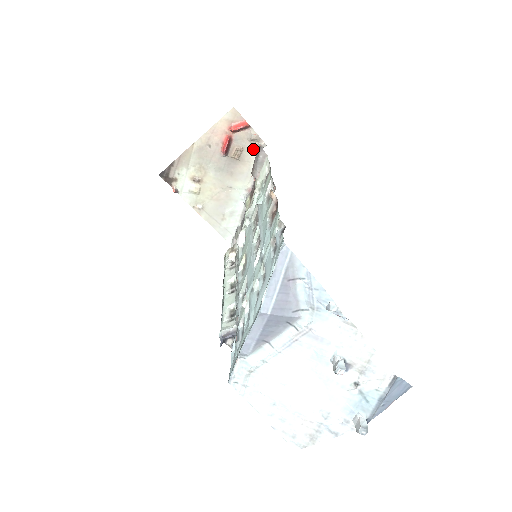
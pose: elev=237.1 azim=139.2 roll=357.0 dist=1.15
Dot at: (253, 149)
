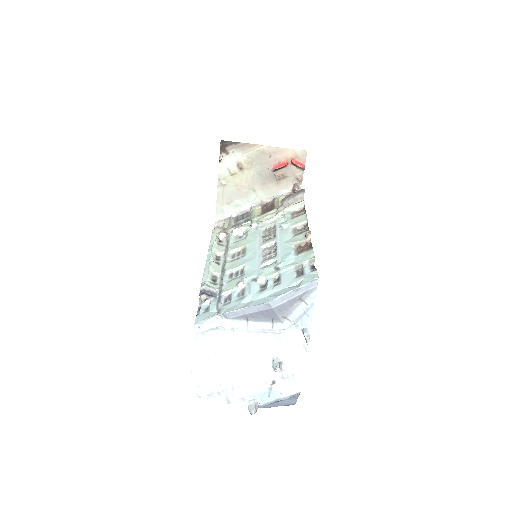
Dot at: (291, 183)
